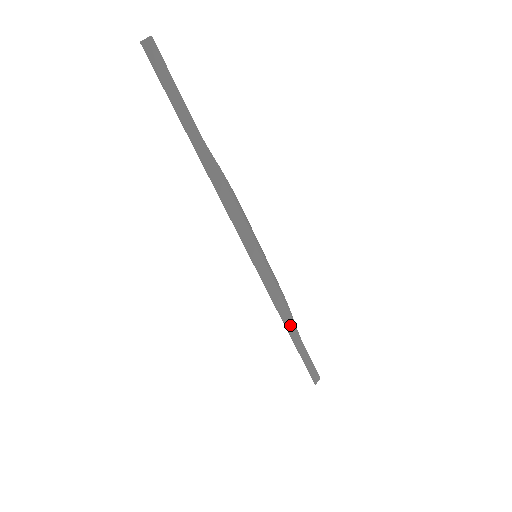
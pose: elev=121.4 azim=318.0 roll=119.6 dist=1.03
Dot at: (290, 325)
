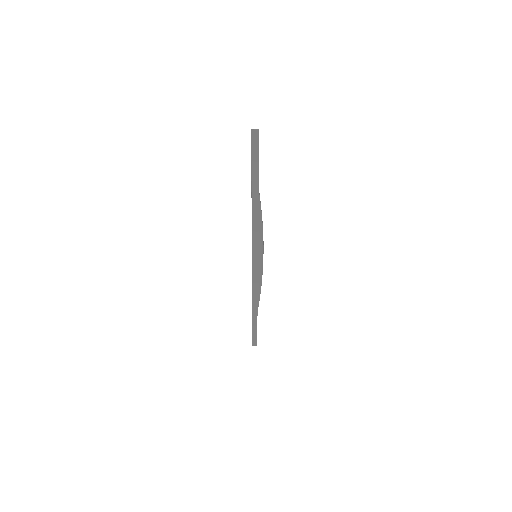
Dot at: (255, 303)
